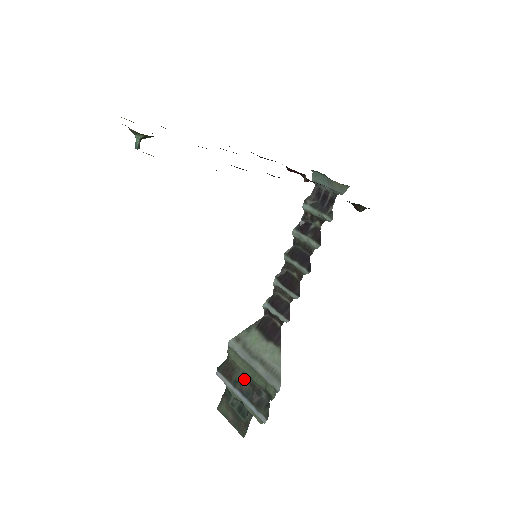
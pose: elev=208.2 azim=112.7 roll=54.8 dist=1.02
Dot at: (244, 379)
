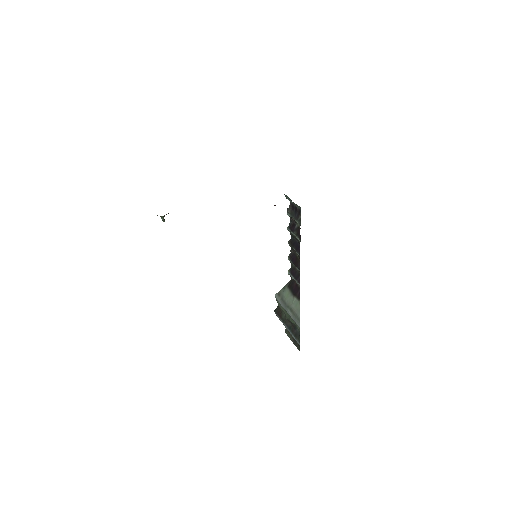
Dot at: (287, 319)
